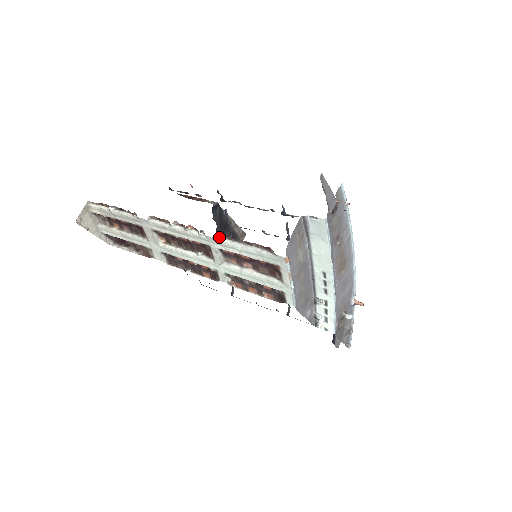
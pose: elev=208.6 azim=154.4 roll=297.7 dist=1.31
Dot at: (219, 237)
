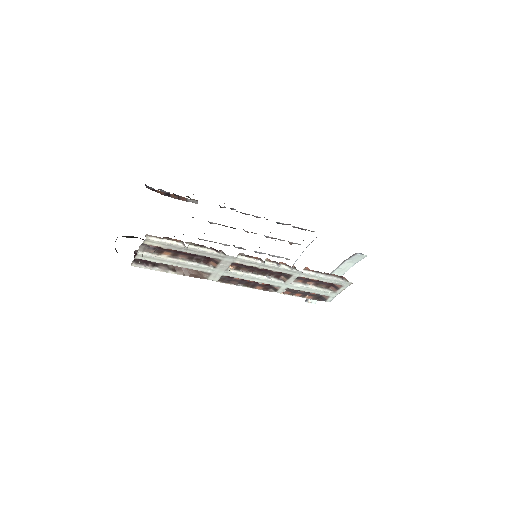
Dot at: (306, 270)
